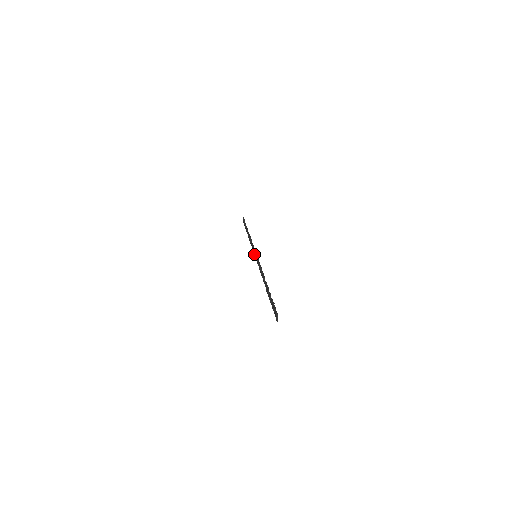
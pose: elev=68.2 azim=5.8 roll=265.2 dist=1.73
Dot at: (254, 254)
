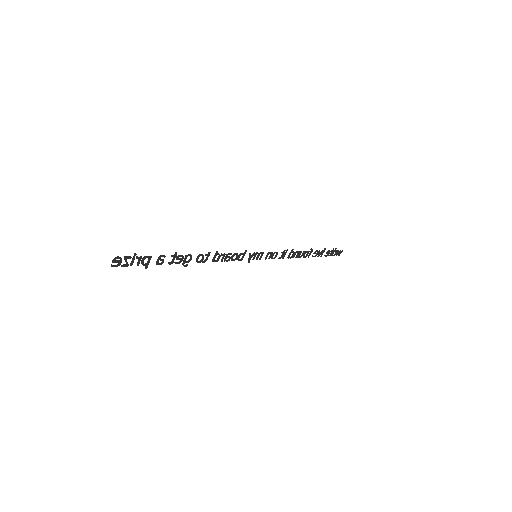
Dot at: (265, 258)
